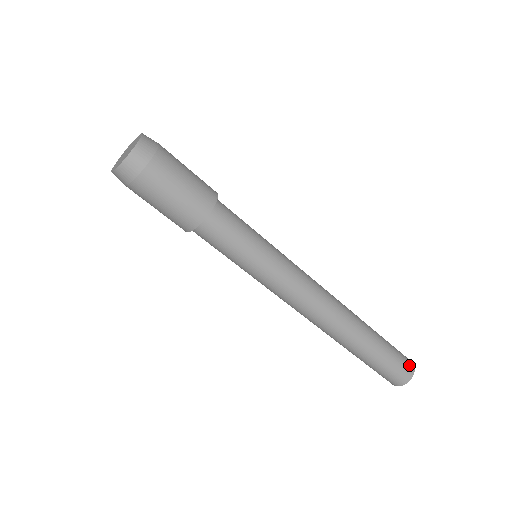
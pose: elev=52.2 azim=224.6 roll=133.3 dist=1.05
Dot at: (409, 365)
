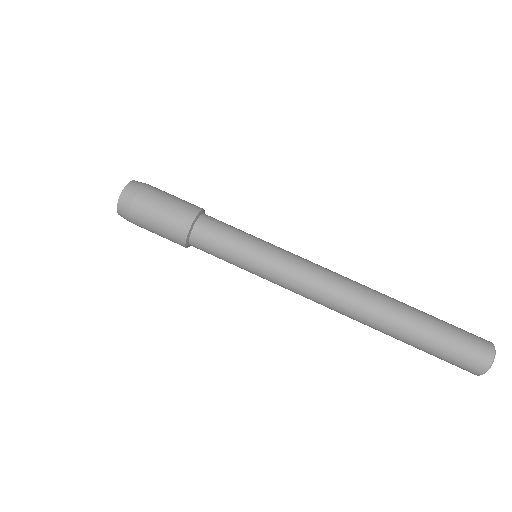
Dot at: occluded
